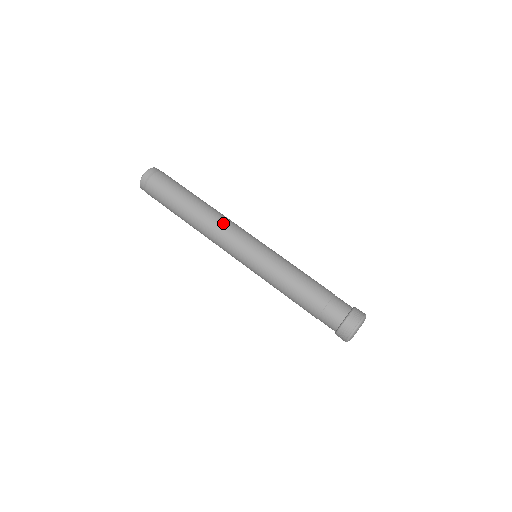
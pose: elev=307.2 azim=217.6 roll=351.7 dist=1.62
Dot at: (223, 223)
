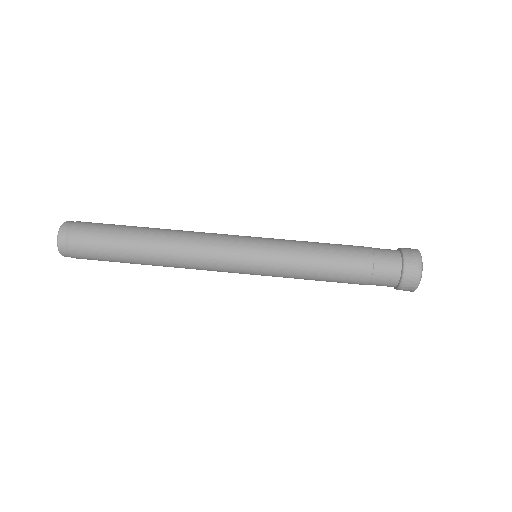
Dot at: (200, 232)
